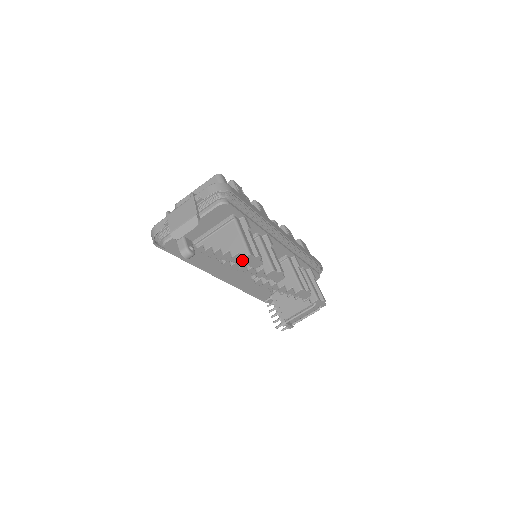
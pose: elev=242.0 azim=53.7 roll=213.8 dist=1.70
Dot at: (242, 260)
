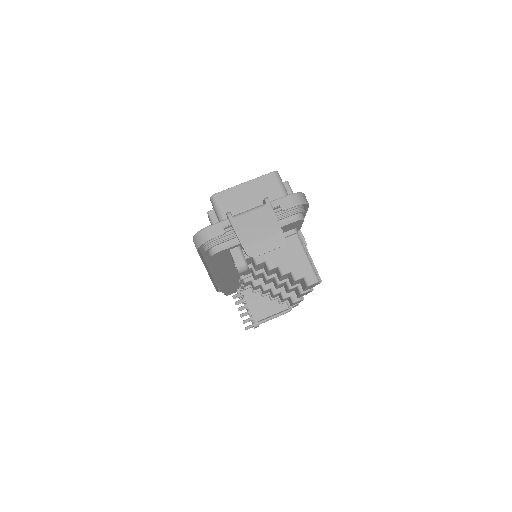
Dot at: (308, 286)
